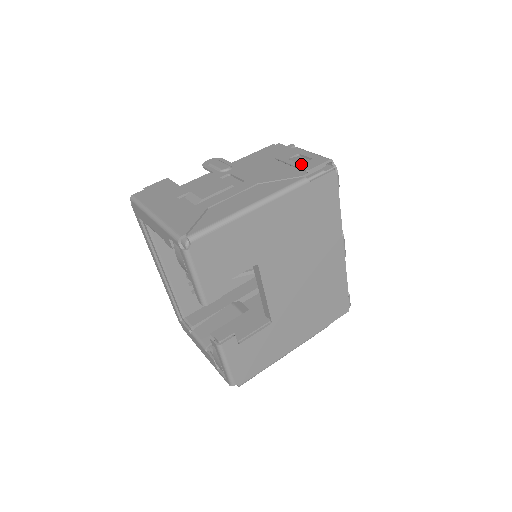
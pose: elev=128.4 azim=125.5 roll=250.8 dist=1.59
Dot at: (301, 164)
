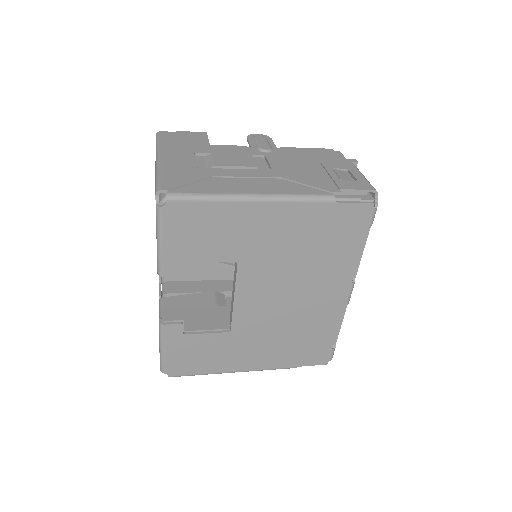
Dot at: (341, 180)
